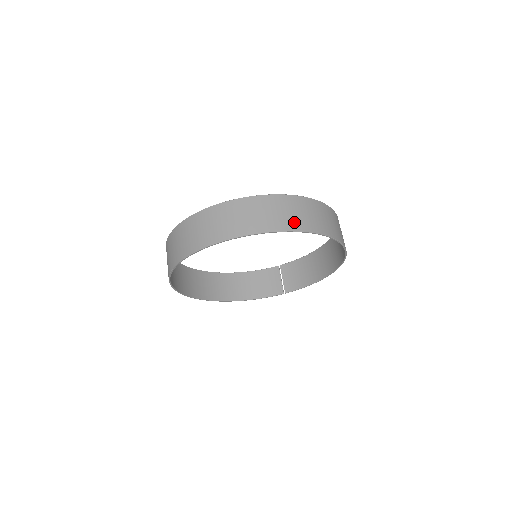
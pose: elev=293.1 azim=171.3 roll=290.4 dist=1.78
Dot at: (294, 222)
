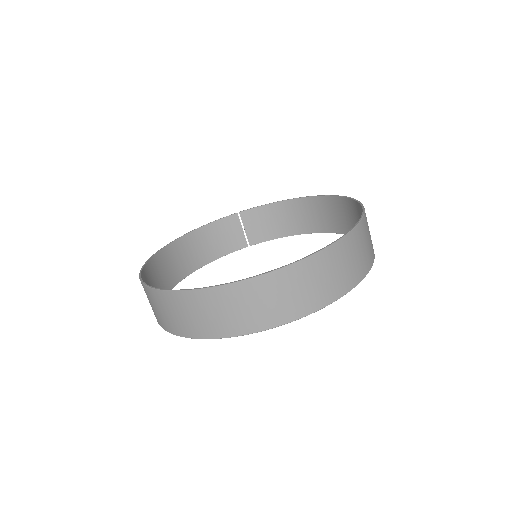
Dot at: (358, 270)
